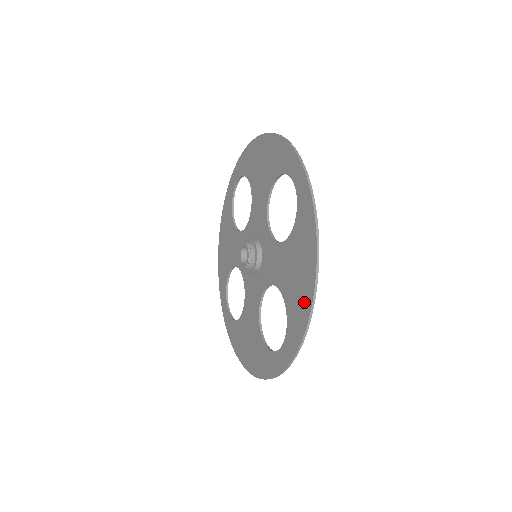
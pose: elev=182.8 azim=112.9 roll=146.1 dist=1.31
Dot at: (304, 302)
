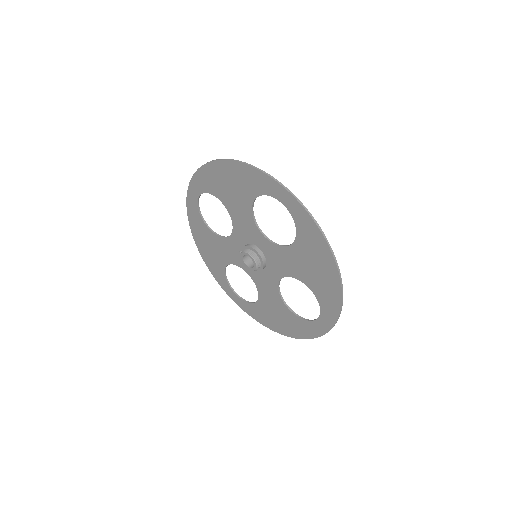
Dot at: (332, 287)
